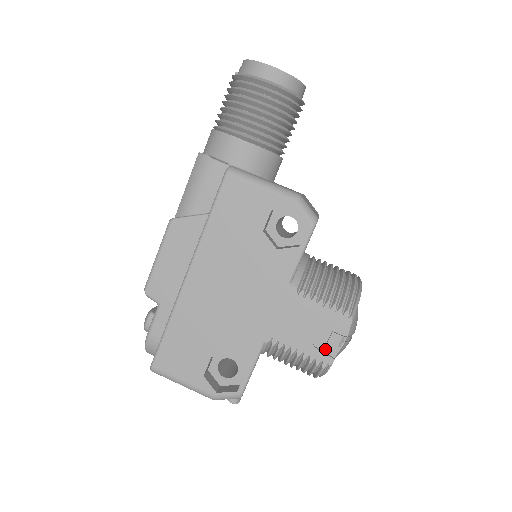
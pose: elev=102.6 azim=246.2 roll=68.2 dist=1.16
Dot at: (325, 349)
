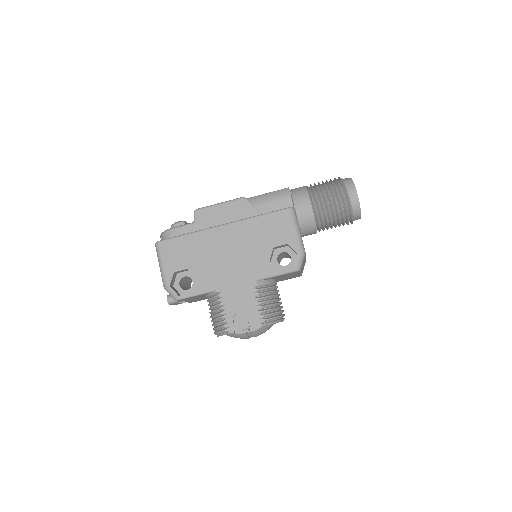
Dot at: (236, 324)
